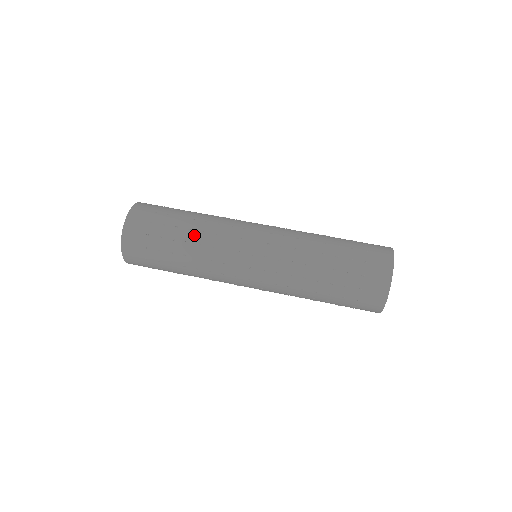
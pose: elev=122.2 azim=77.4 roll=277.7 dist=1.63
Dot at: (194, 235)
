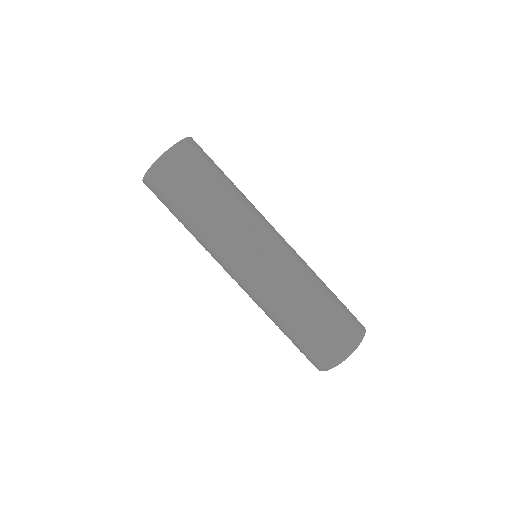
Dot at: (205, 221)
